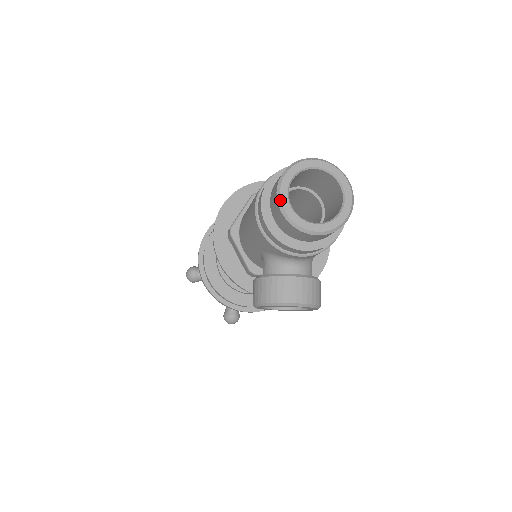
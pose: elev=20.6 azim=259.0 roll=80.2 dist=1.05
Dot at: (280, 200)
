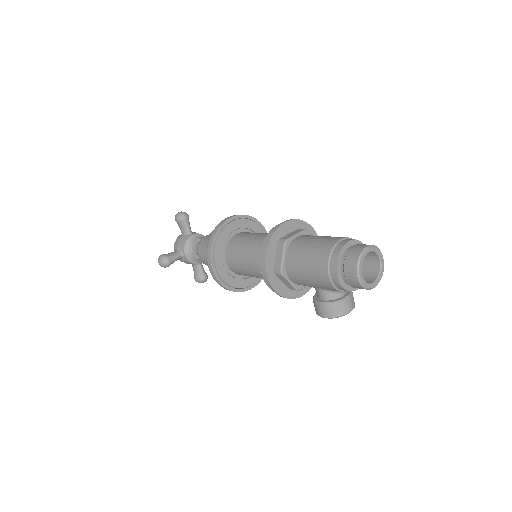
Dot at: (361, 281)
